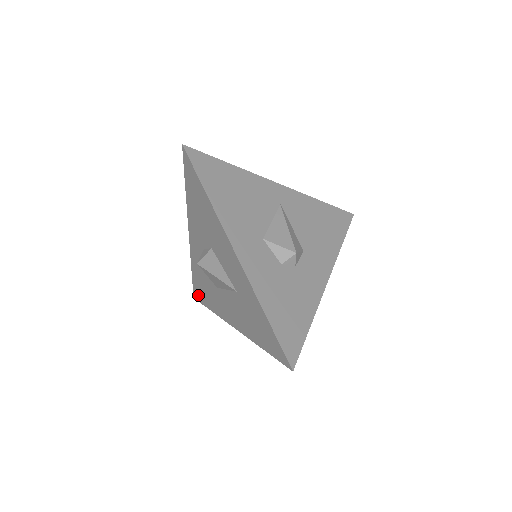
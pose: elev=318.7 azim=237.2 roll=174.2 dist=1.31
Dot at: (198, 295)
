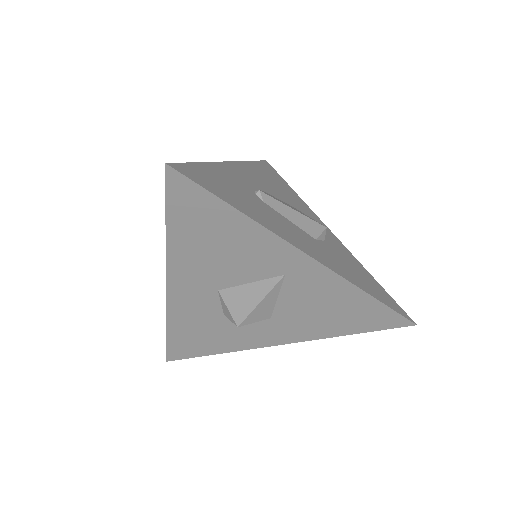
Dot at: occluded
